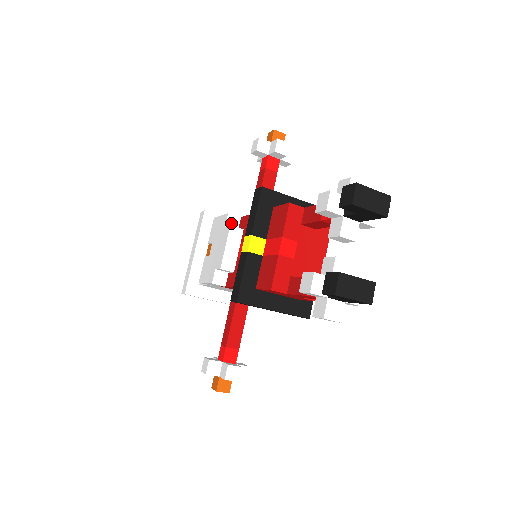
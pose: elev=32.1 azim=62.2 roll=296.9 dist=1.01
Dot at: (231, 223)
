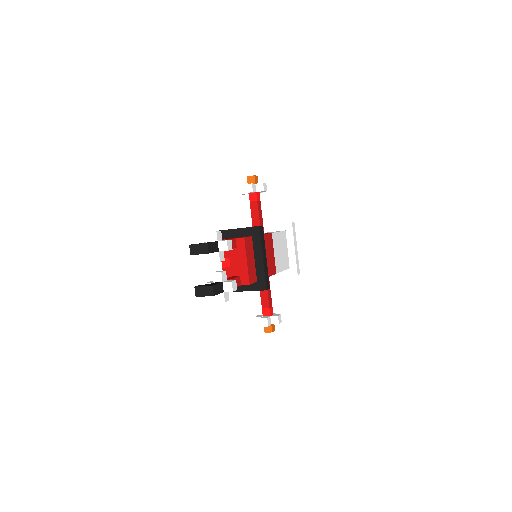
Dot at: occluded
